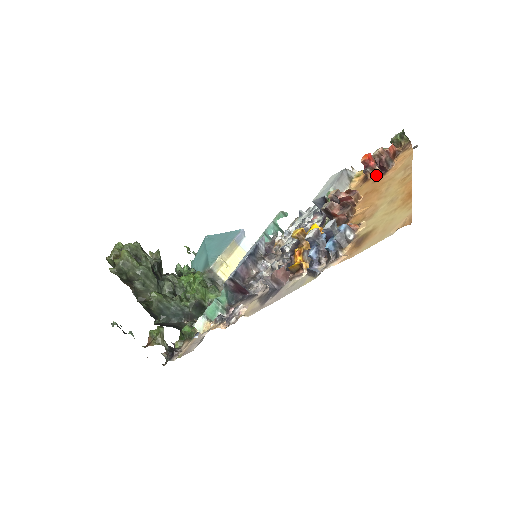
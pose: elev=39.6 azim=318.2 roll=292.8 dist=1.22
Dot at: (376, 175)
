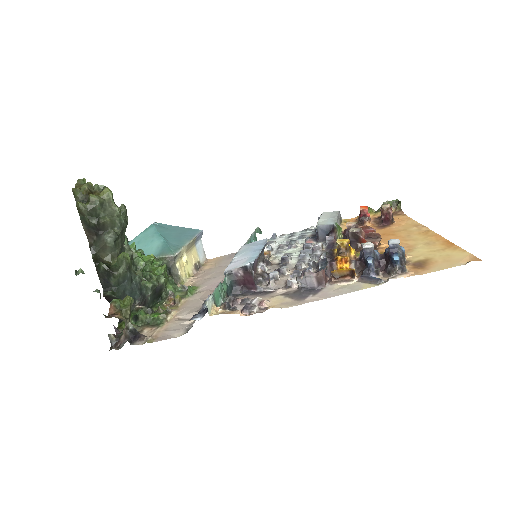
Dot at: (374, 225)
